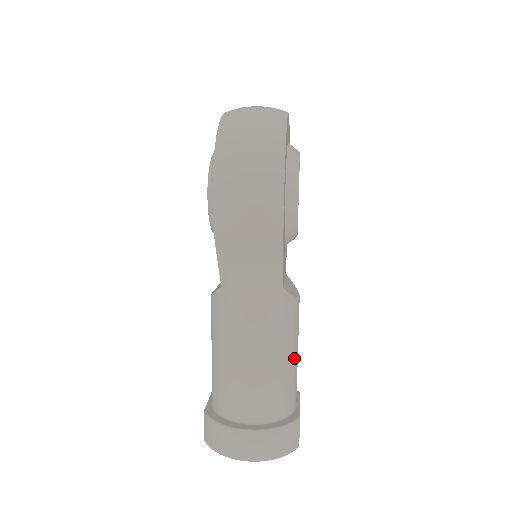
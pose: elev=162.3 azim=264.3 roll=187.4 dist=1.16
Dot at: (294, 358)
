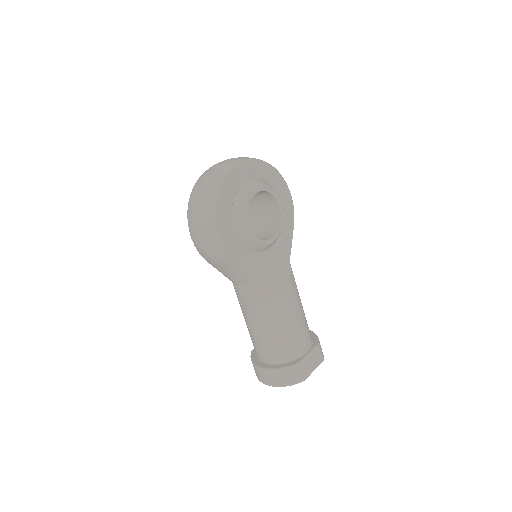
Dot at: (288, 324)
